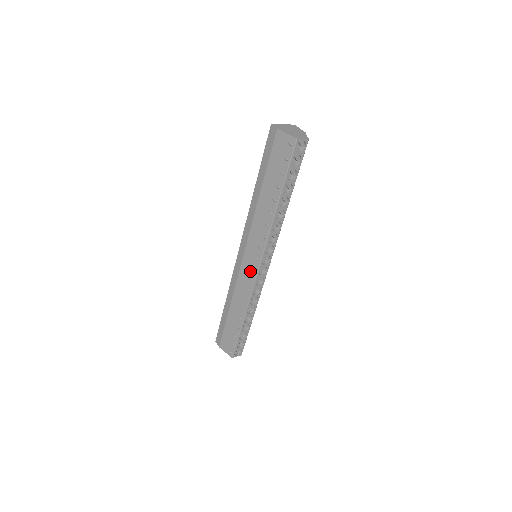
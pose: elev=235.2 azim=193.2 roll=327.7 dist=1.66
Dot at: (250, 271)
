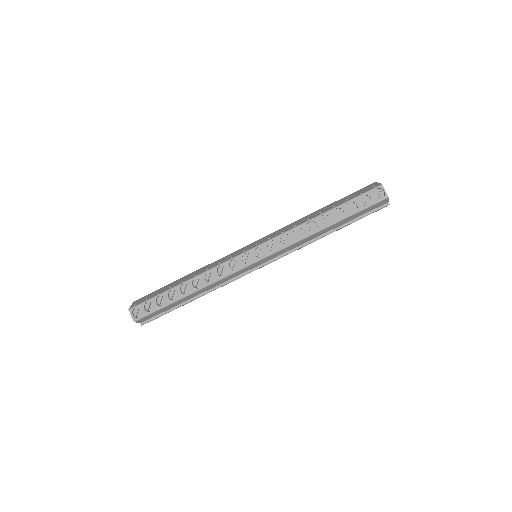
Dot at: (240, 252)
